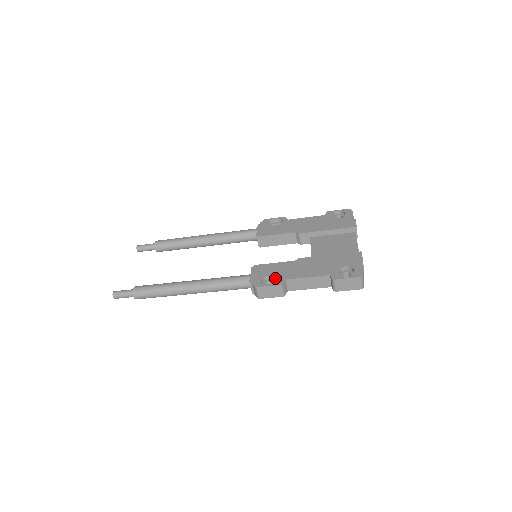
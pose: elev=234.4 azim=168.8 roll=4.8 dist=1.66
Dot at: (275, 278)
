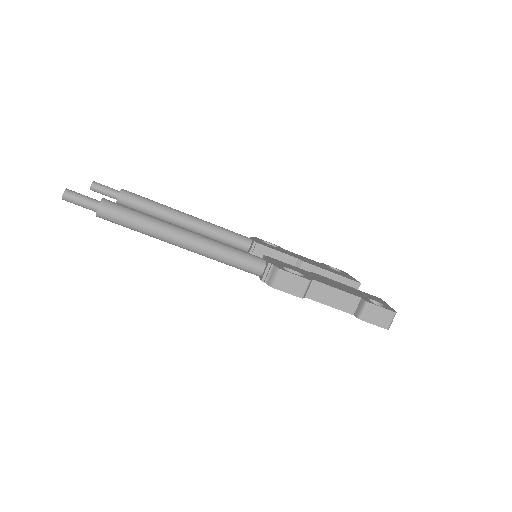
Dot at: occluded
